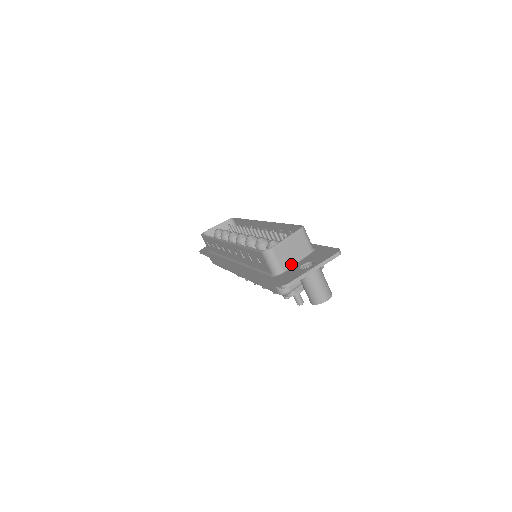
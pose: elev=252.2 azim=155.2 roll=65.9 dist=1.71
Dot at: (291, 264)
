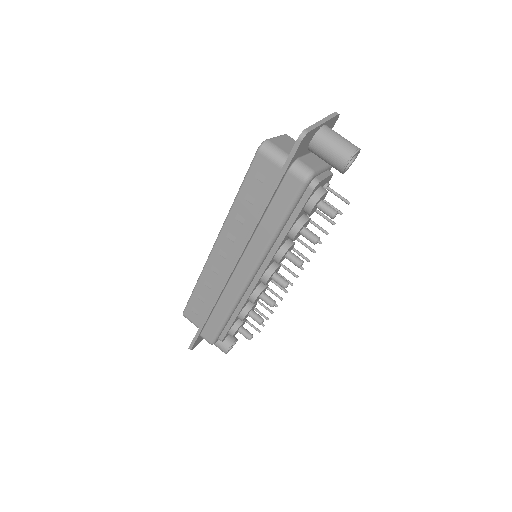
Dot at: occluded
